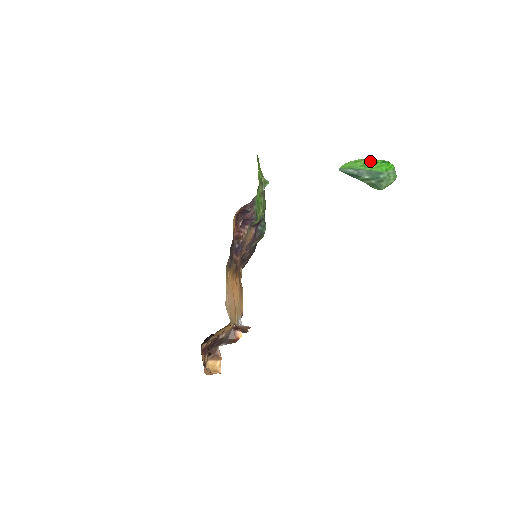
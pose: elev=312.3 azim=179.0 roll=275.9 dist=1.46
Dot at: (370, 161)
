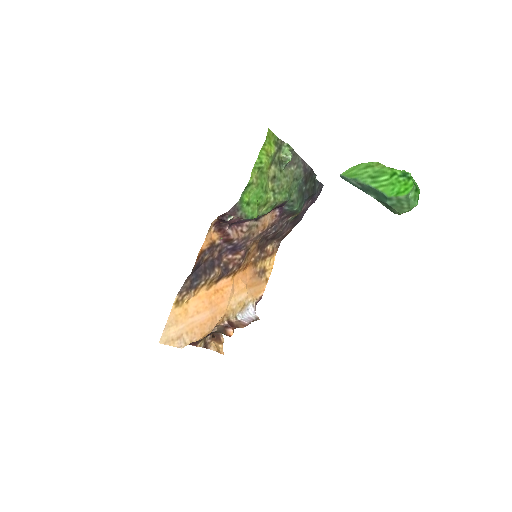
Dot at: (386, 169)
